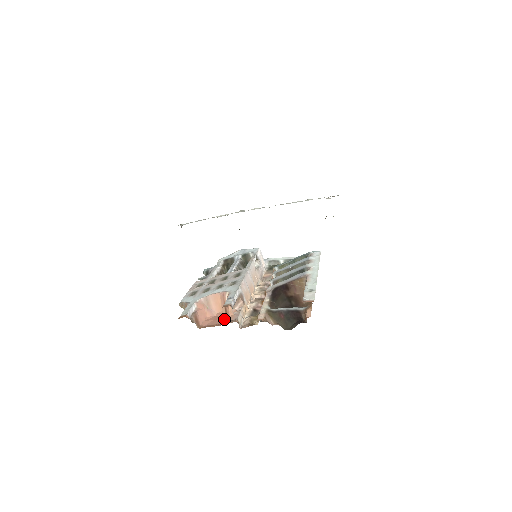
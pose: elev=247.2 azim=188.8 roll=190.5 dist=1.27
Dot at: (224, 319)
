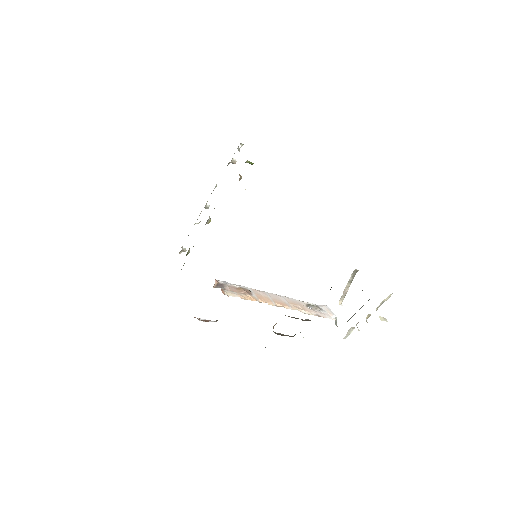
Dot at: occluded
